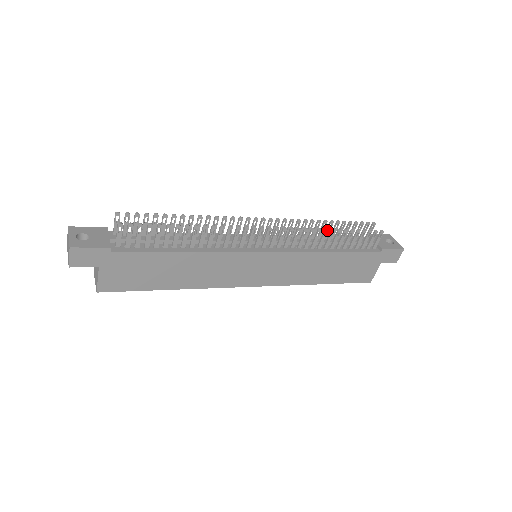
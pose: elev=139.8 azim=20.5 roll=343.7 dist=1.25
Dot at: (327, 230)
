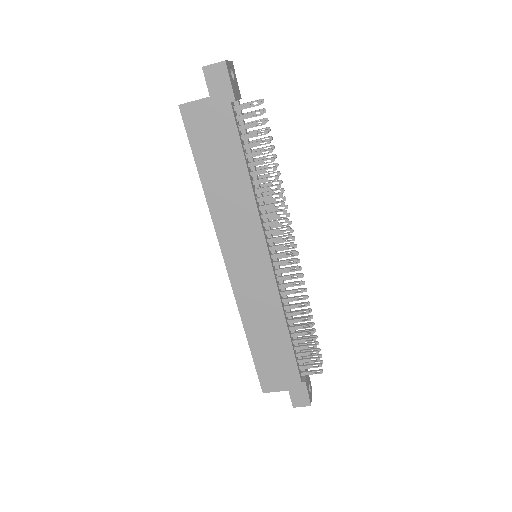
Dot at: (309, 312)
